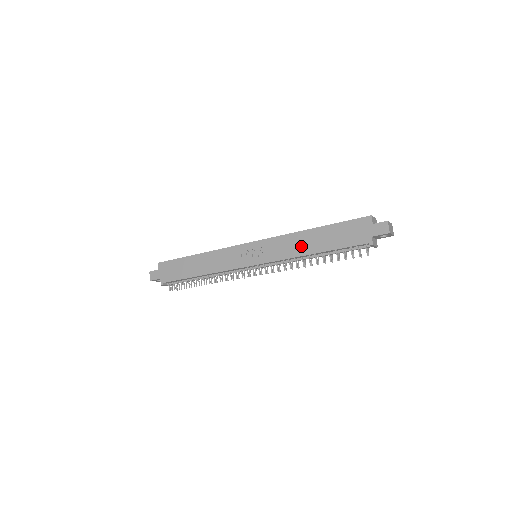
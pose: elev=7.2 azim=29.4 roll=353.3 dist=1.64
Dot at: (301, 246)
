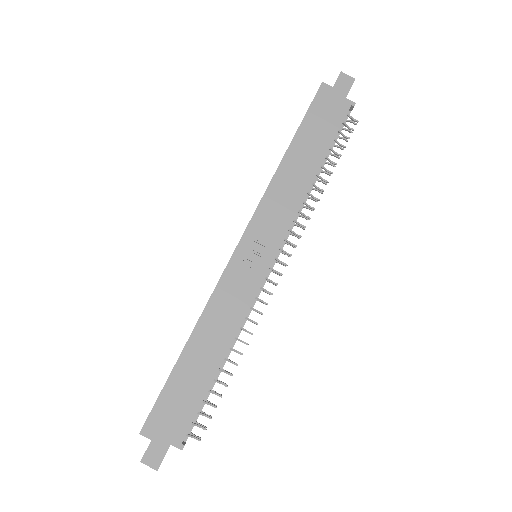
Dot at: (296, 180)
